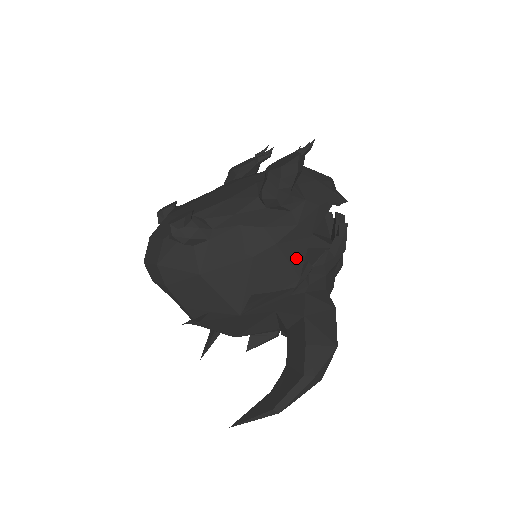
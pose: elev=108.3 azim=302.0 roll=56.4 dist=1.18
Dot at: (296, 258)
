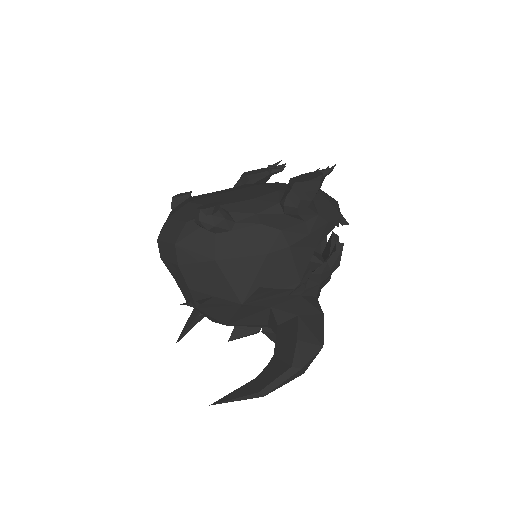
Dot at: (301, 263)
